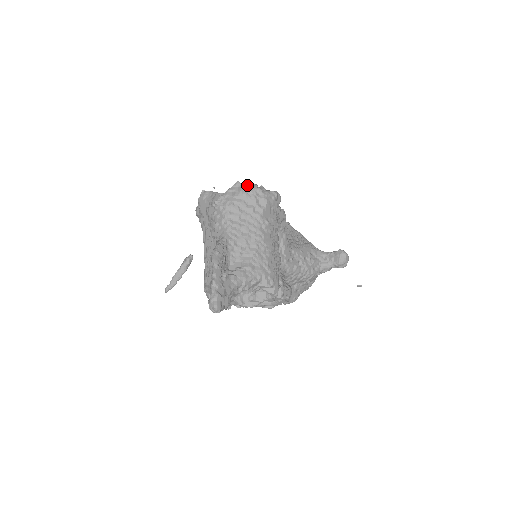
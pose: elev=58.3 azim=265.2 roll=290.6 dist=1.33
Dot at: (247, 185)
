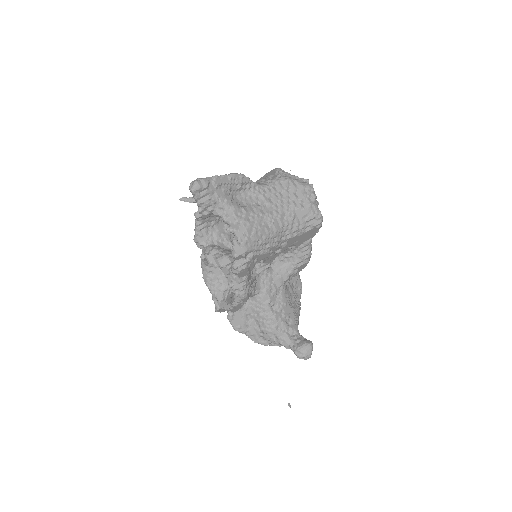
Dot at: (311, 186)
